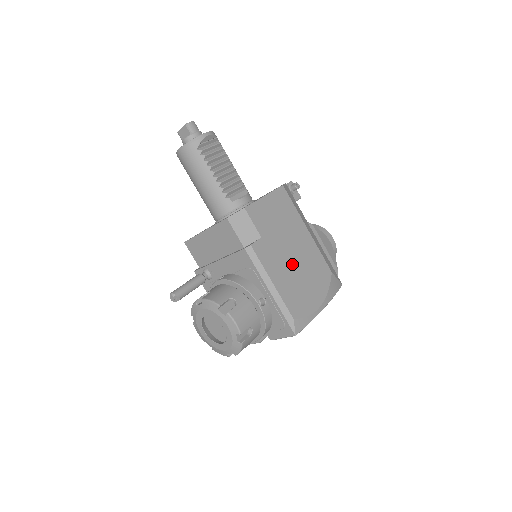
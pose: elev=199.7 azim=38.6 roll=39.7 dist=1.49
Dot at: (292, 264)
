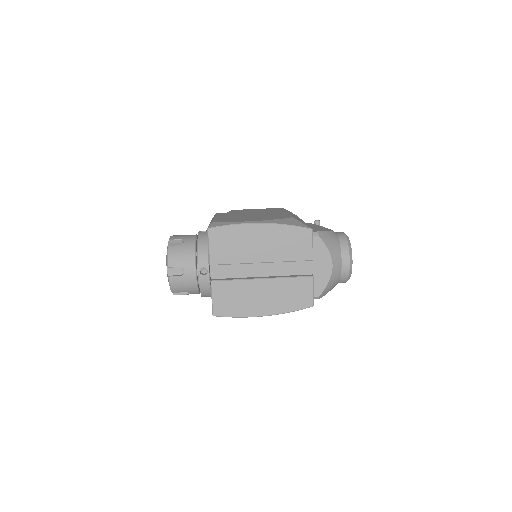
Dot at: occluded
